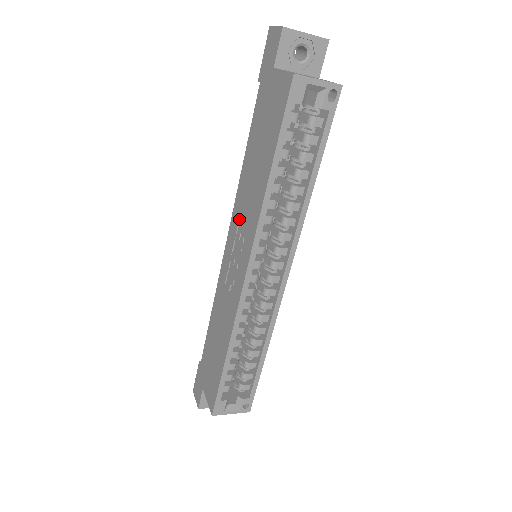
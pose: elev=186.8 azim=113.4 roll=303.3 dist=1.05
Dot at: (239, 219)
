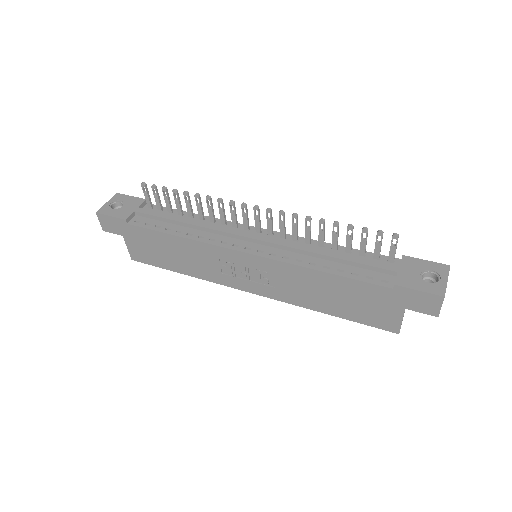
Dot at: (277, 275)
